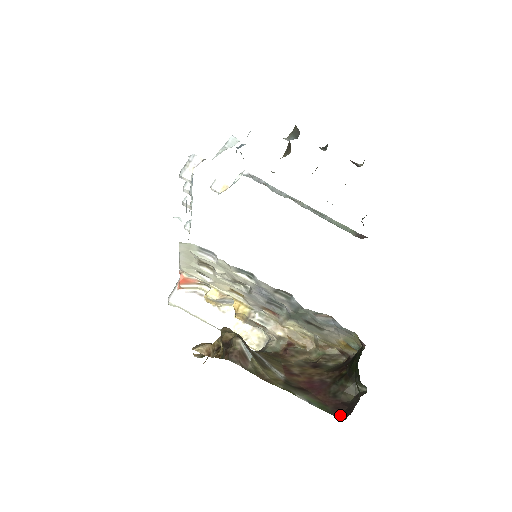
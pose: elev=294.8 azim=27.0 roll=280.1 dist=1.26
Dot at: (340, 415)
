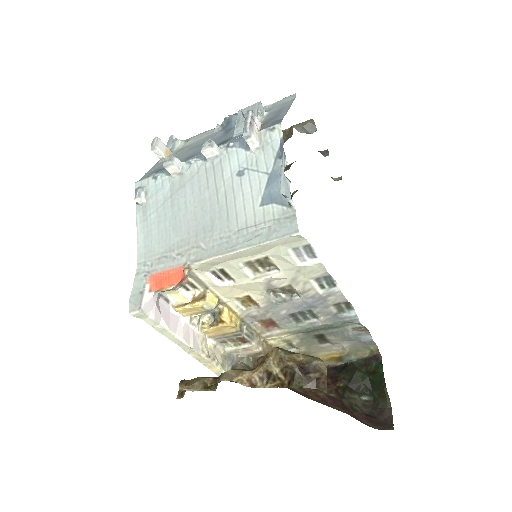
Dot at: (382, 427)
